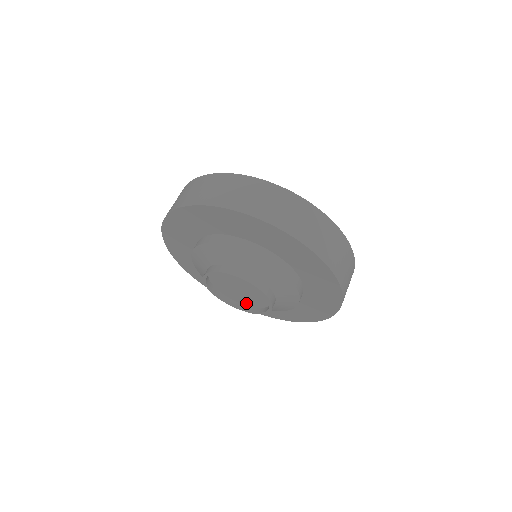
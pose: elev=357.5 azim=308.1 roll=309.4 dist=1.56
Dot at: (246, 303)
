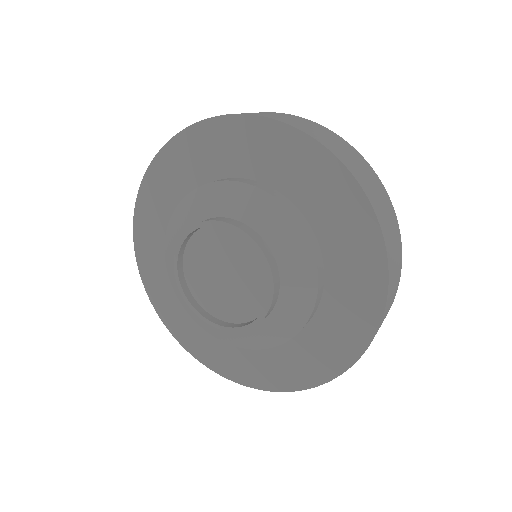
Dot at: (214, 309)
